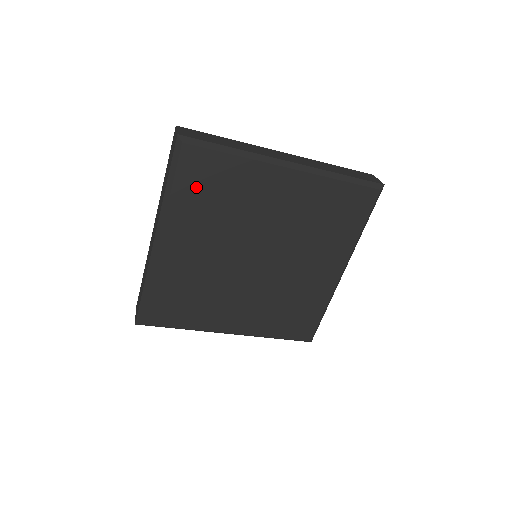
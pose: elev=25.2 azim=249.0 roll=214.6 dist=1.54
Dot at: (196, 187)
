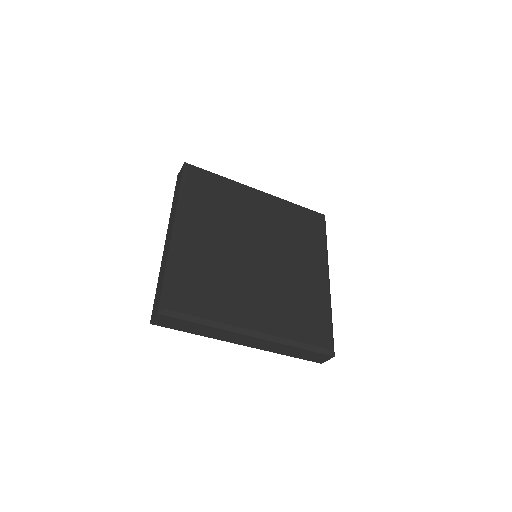
Dot at: (201, 192)
